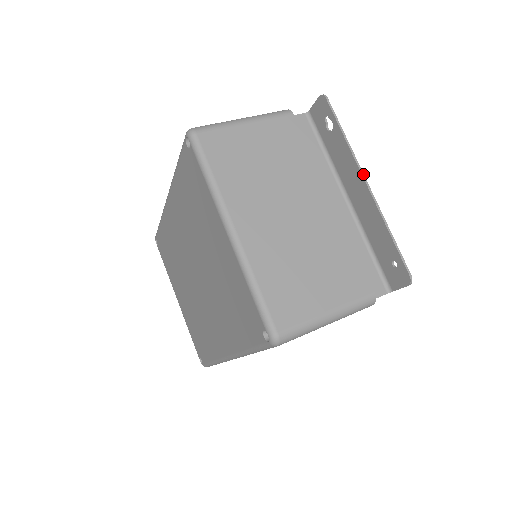
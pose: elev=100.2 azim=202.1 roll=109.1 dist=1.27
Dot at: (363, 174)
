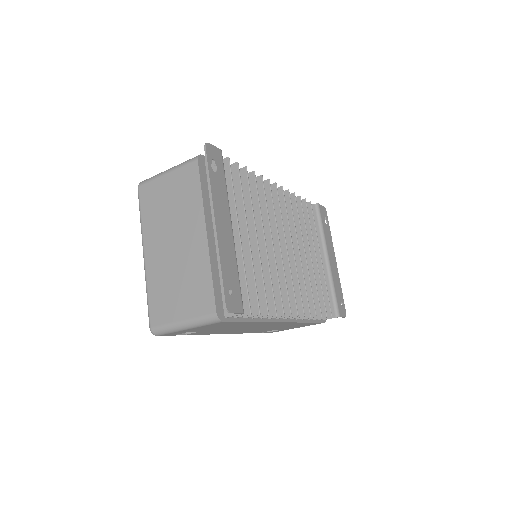
Dot at: (214, 214)
